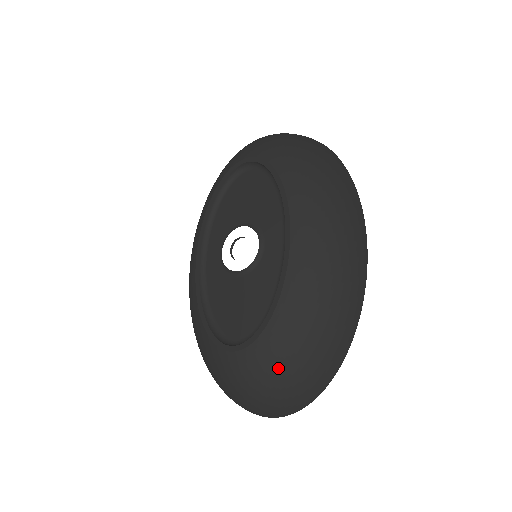
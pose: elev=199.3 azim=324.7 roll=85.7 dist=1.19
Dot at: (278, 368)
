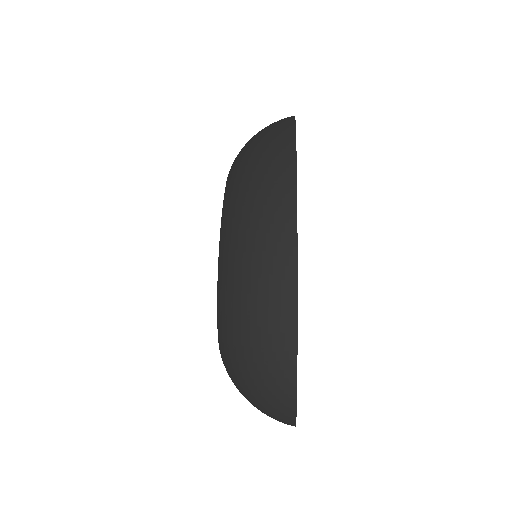
Dot at: (234, 354)
